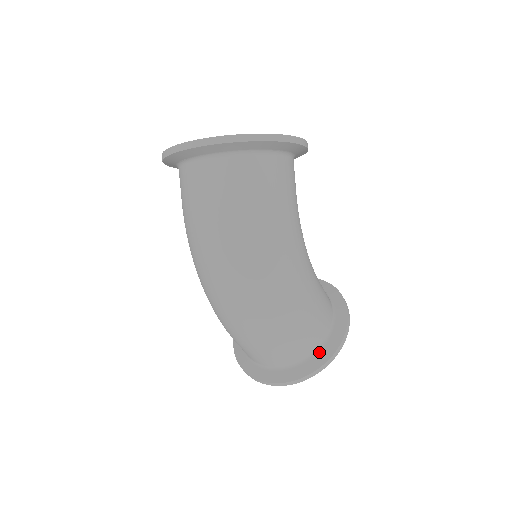
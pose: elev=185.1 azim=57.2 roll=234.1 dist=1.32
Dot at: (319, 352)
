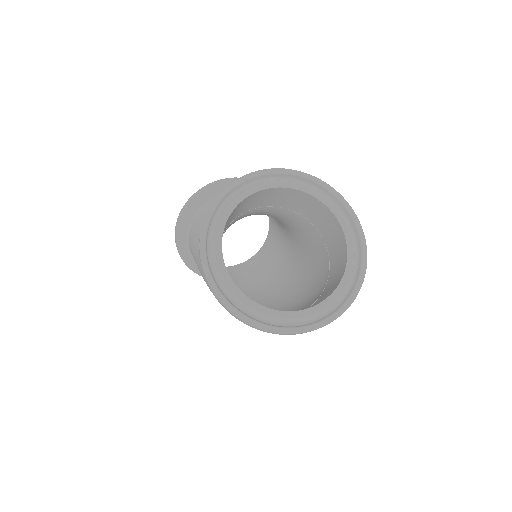
Dot at: occluded
